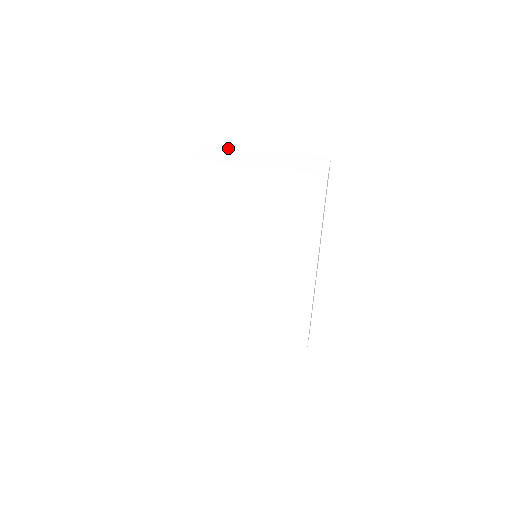
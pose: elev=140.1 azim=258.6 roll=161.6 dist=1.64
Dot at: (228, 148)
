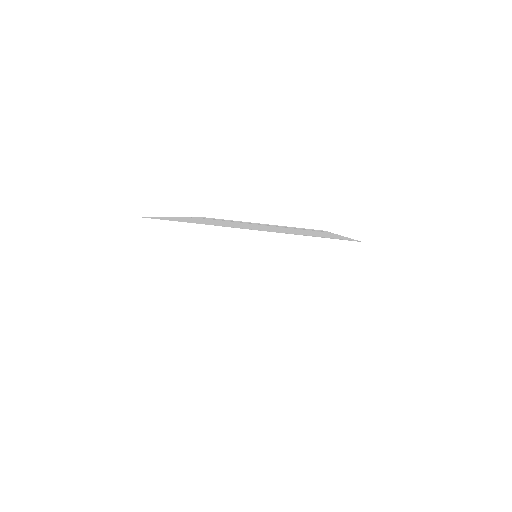
Dot at: (189, 227)
